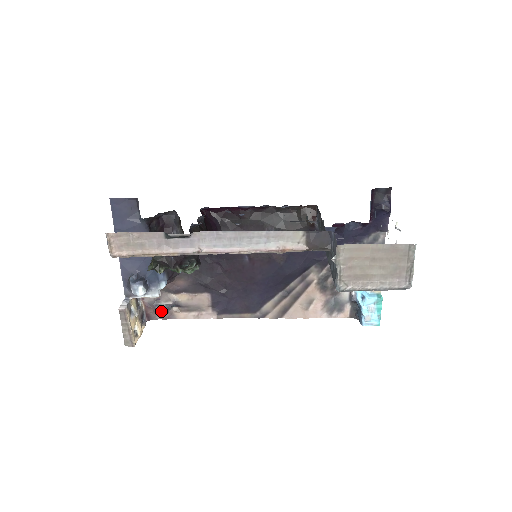
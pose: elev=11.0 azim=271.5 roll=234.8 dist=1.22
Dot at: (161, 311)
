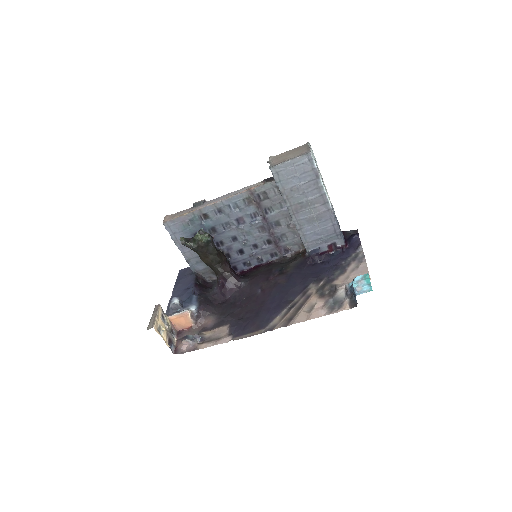
Dot at: (187, 338)
